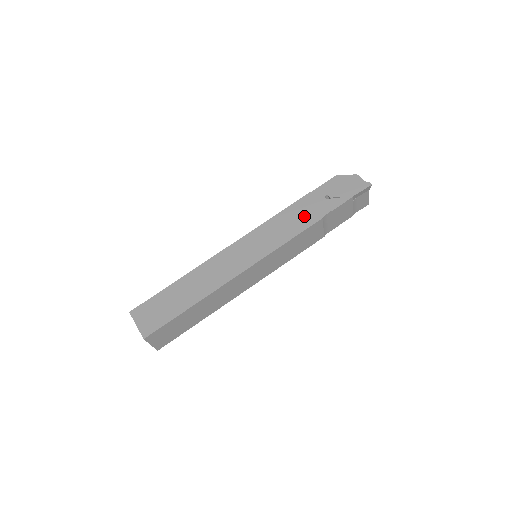
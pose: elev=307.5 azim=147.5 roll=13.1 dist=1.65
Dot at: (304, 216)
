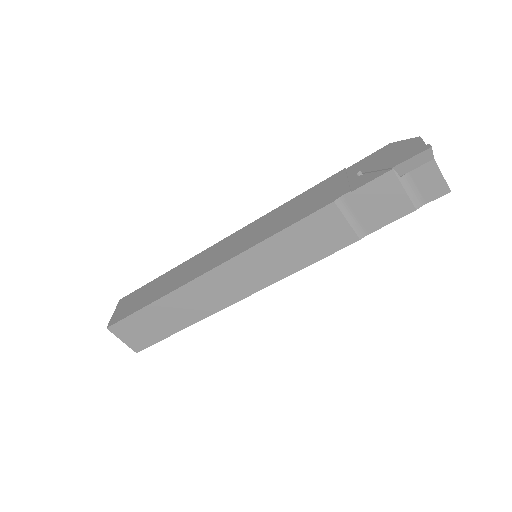
Dot at: (315, 200)
